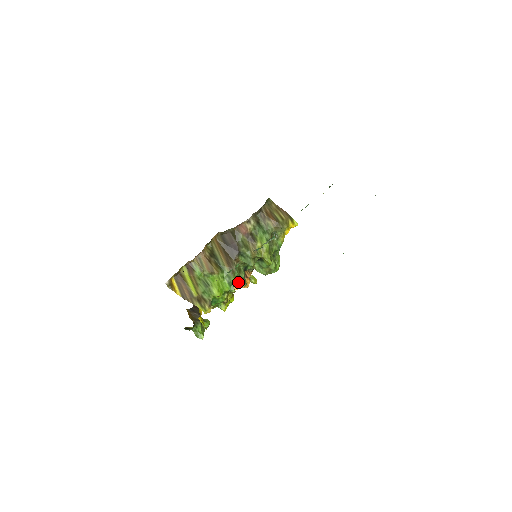
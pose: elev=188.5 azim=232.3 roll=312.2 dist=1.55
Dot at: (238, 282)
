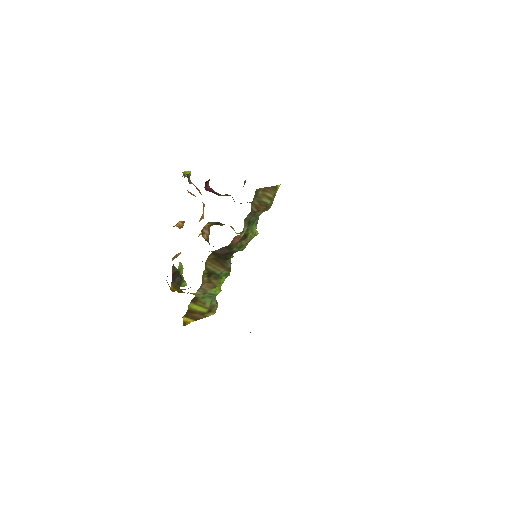
Dot at: occluded
